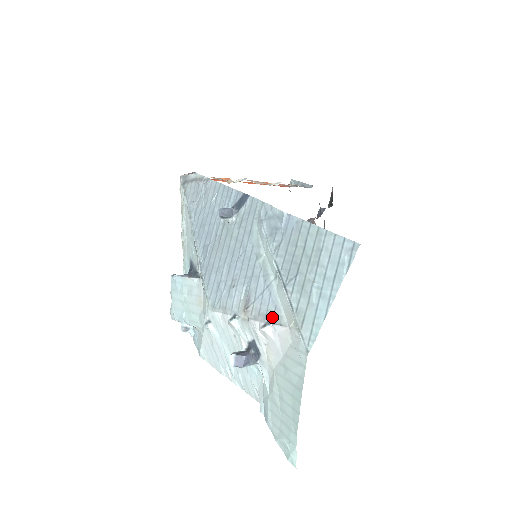
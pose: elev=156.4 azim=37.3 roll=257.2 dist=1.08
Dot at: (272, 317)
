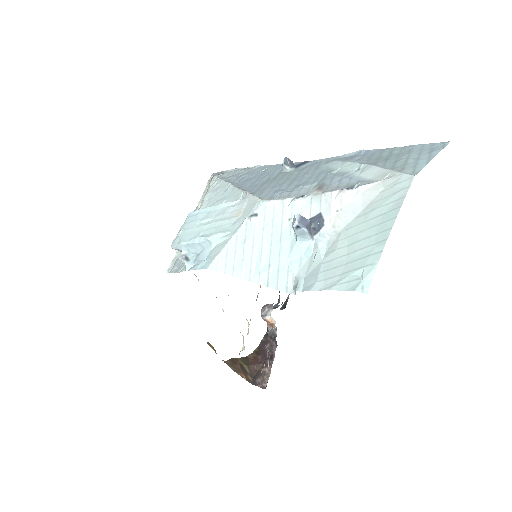
Dot at: (357, 184)
